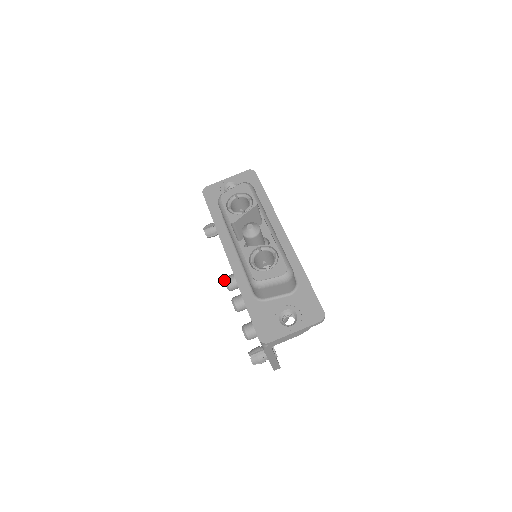
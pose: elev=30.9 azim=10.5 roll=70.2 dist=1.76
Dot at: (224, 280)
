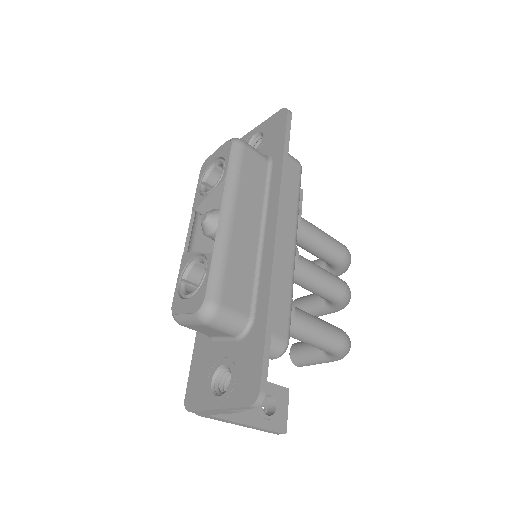
Dot at: occluded
